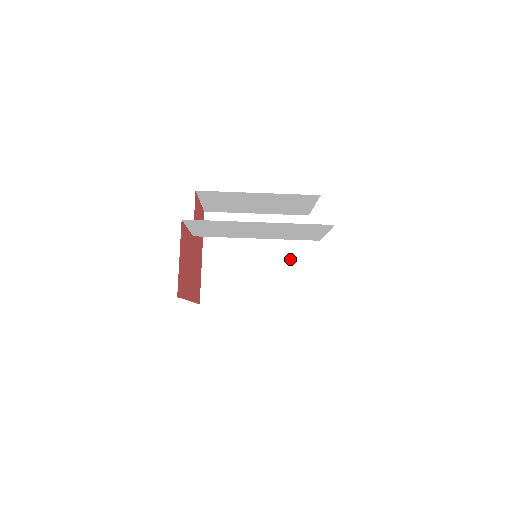
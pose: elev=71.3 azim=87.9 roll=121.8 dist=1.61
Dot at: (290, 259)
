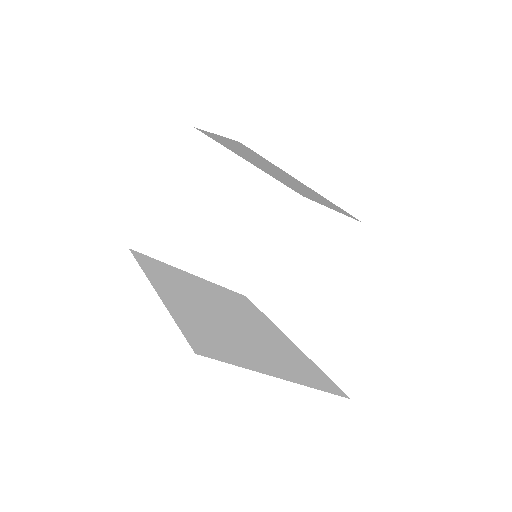
Dot at: (258, 237)
